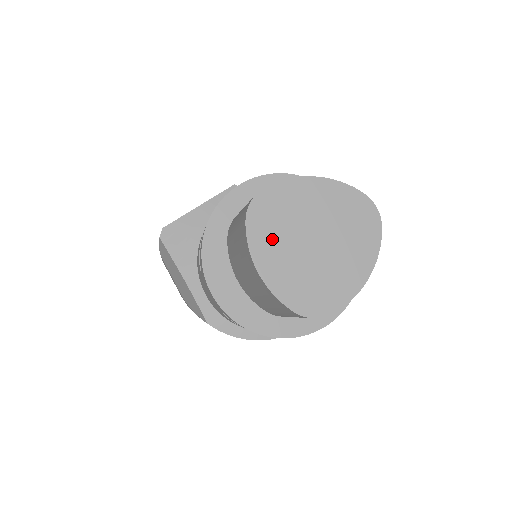
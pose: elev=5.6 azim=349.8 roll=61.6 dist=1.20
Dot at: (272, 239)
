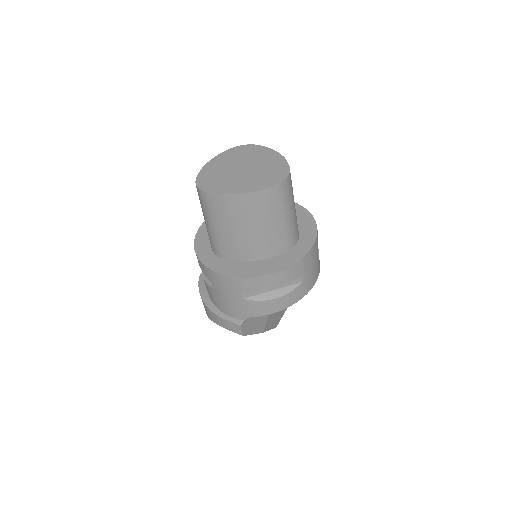
Dot at: (230, 158)
